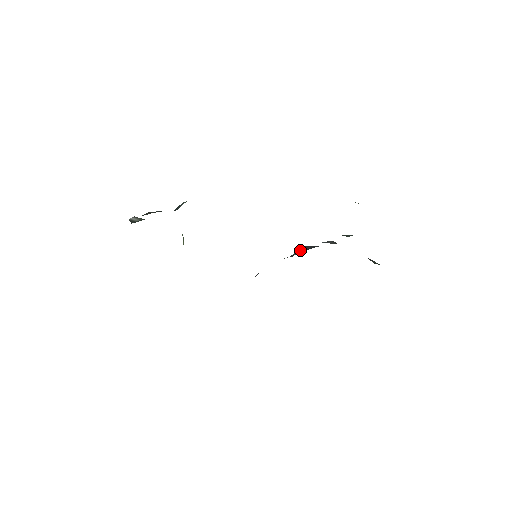
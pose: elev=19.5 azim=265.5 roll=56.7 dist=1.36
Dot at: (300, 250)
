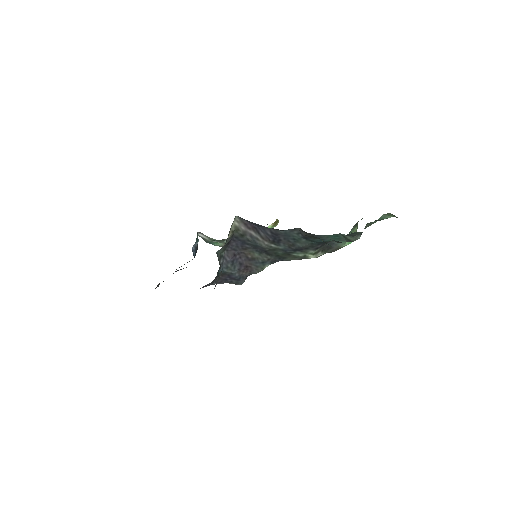
Dot at: (263, 235)
